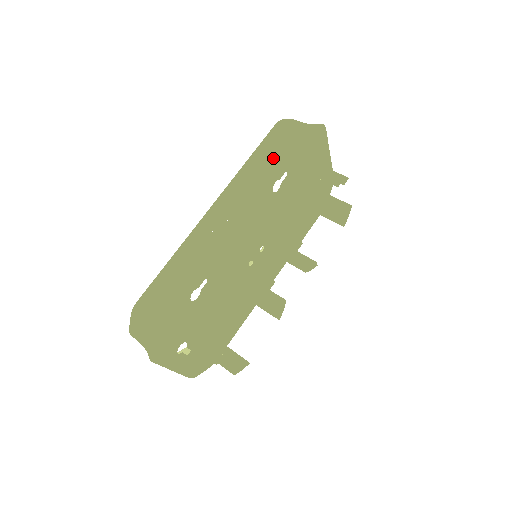
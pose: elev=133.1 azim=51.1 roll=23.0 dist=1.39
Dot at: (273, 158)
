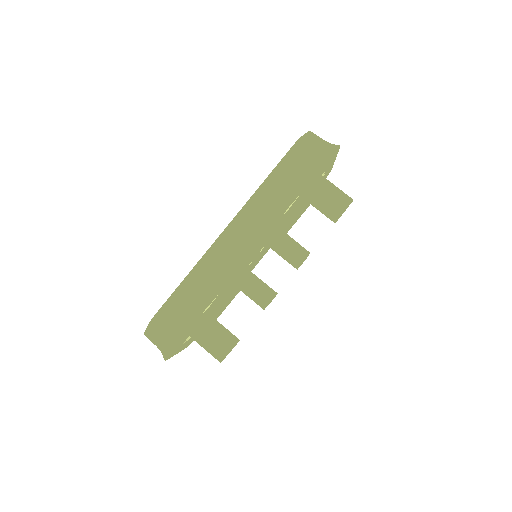
Dot at: (290, 186)
